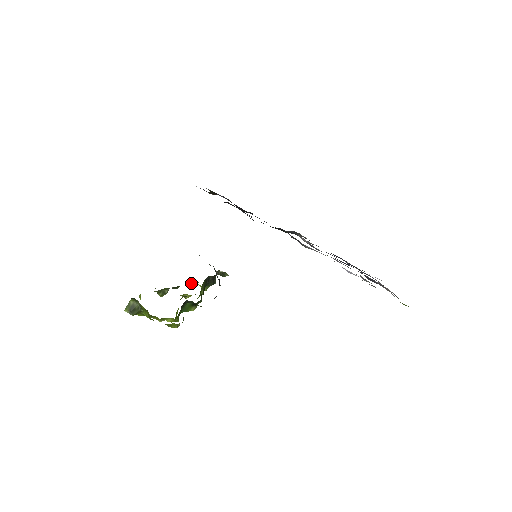
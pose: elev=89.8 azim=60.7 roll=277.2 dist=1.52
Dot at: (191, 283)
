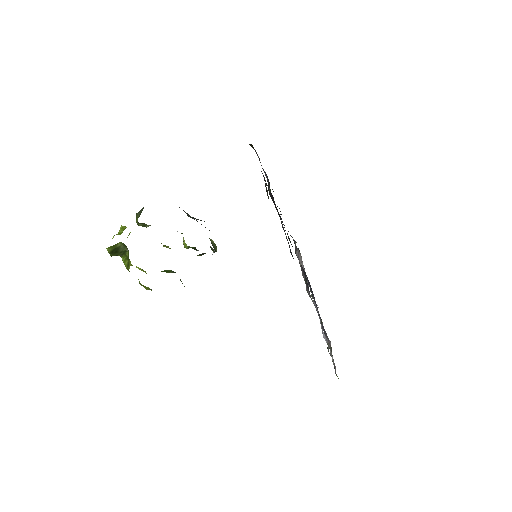
Dot at: occluded
